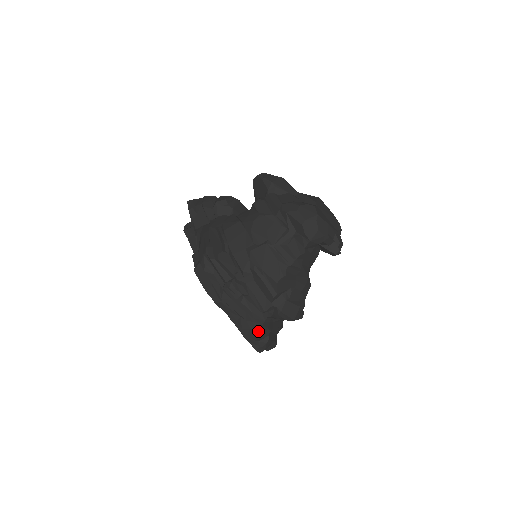
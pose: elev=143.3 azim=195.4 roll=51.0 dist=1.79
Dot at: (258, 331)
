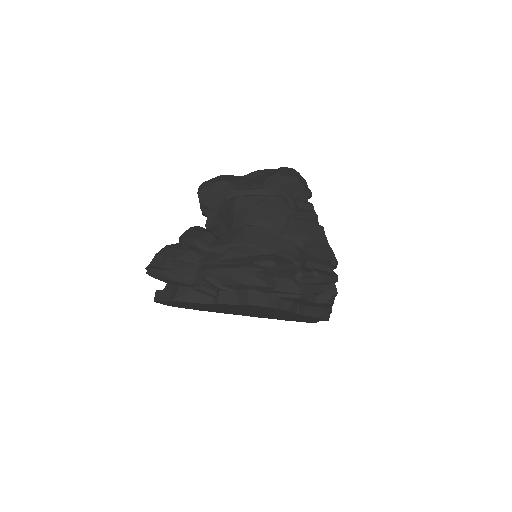
Dot at: (336, 292)
